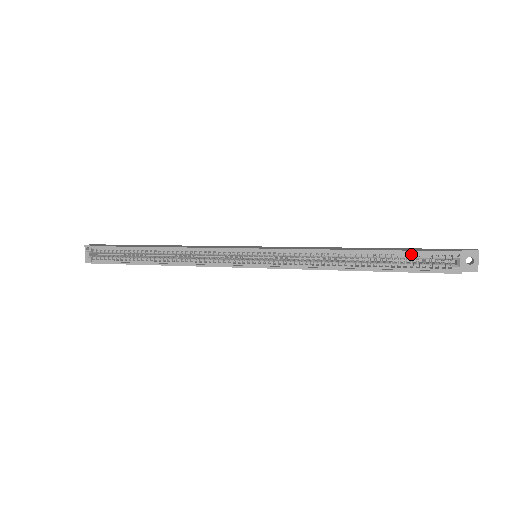
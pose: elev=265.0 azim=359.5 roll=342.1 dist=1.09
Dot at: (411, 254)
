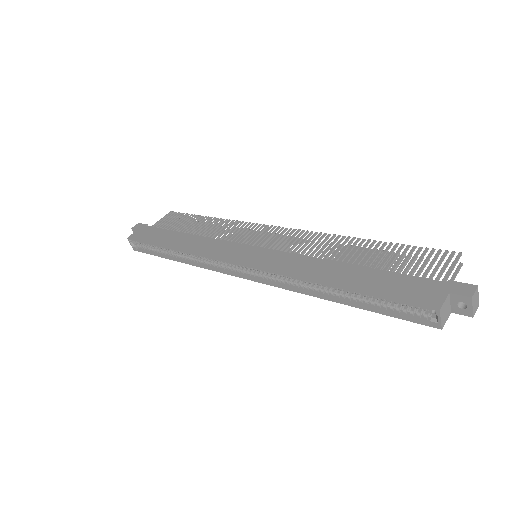
Dot at: (385, 298)
